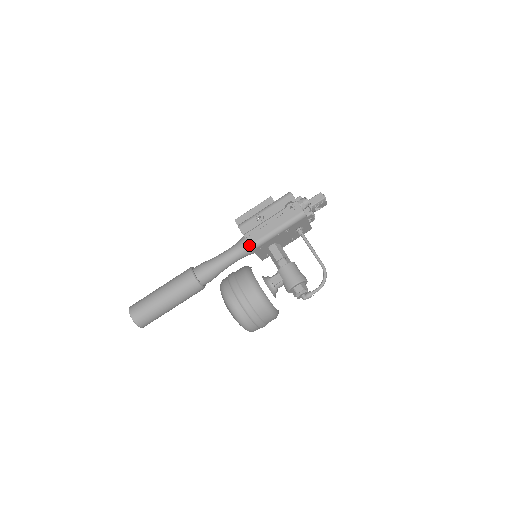
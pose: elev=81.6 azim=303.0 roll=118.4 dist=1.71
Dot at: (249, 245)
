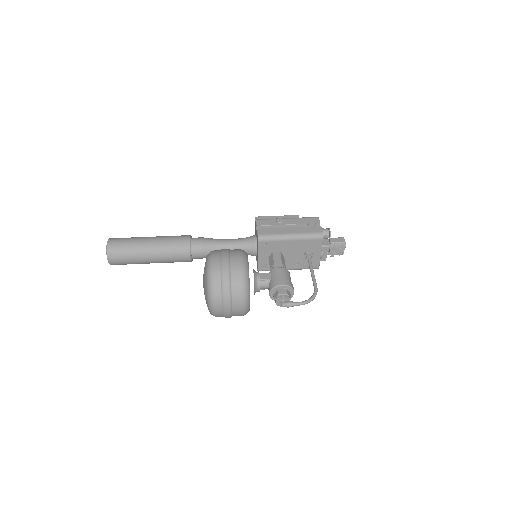
Dot at: (258, 234)
